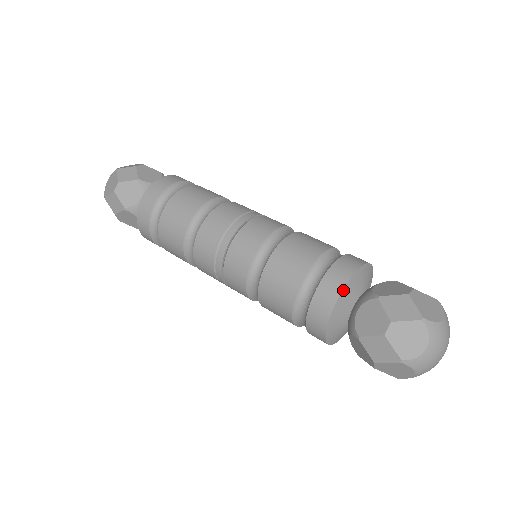
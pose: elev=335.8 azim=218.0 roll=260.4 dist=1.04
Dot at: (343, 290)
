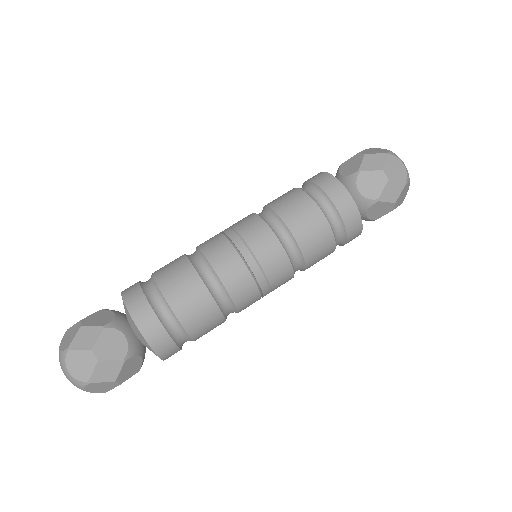
Dot at: (322, 172)
